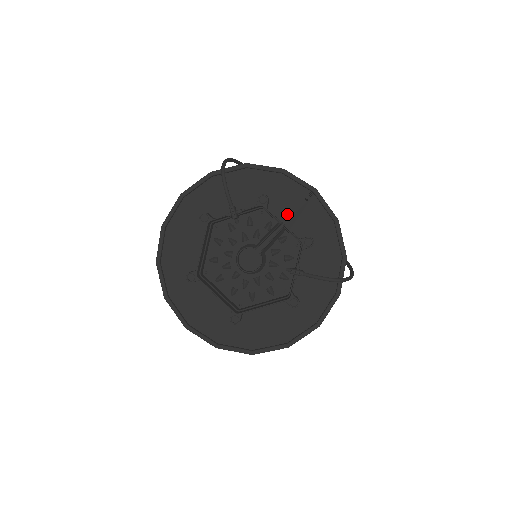
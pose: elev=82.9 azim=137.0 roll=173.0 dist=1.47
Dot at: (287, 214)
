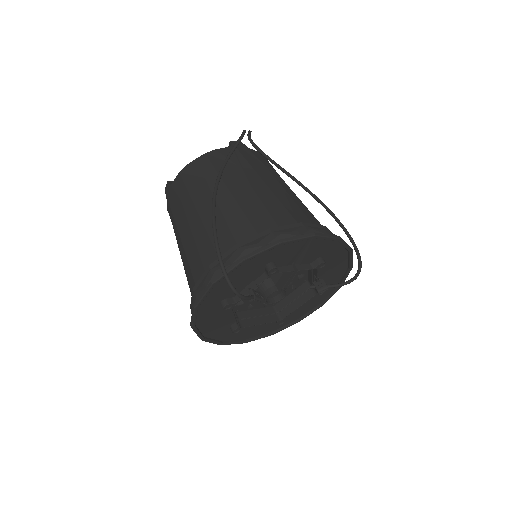
Dot at: (294, 259)
